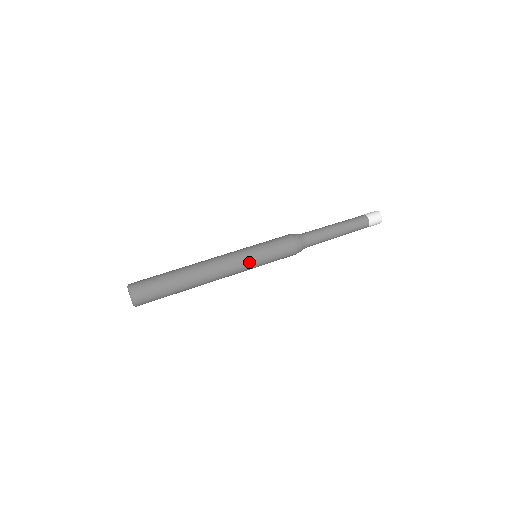
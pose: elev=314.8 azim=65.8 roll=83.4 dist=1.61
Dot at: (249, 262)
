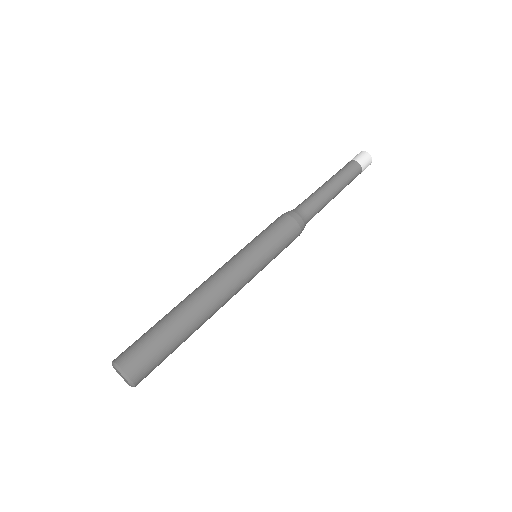
Dot at: (256, 274)
